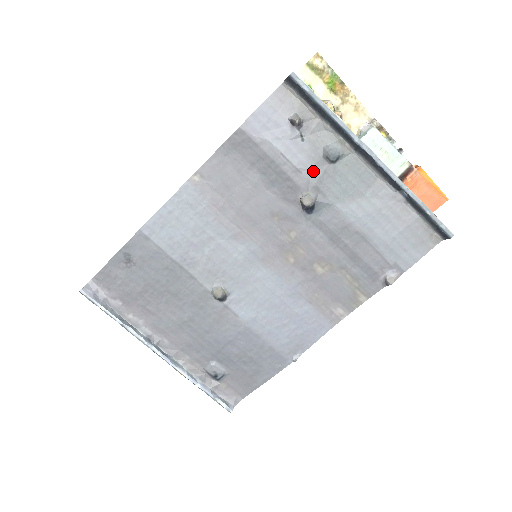
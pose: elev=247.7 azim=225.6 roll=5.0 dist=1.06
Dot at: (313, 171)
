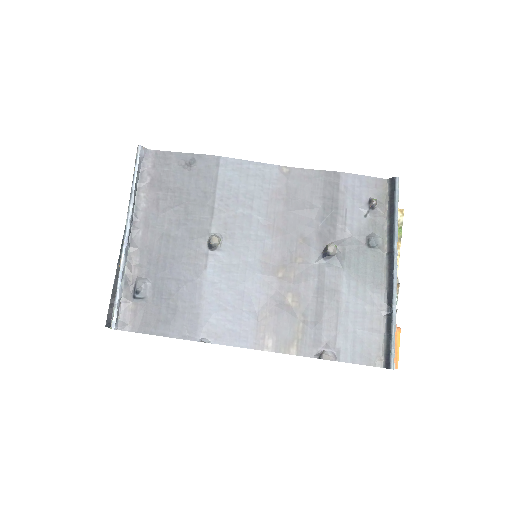
Dot at: (352, 238)
